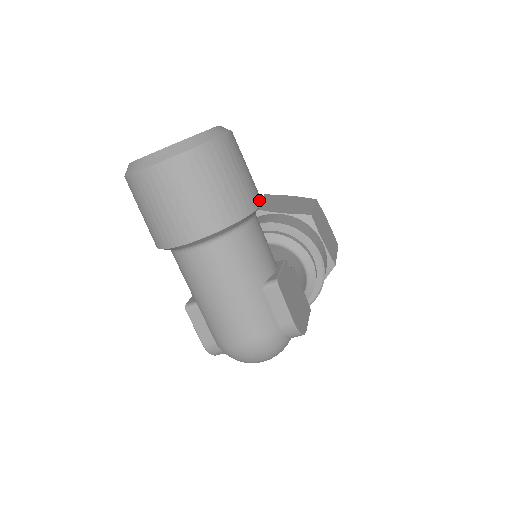
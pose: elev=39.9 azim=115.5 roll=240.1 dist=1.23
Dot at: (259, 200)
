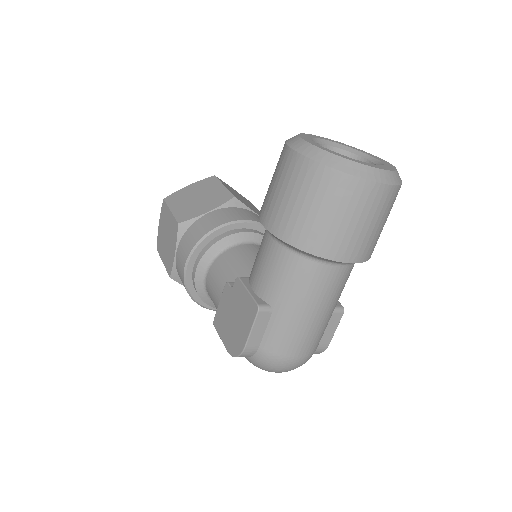
Dot at: occluded
